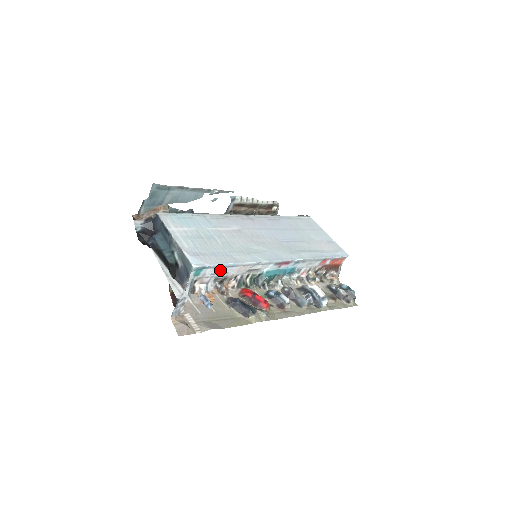
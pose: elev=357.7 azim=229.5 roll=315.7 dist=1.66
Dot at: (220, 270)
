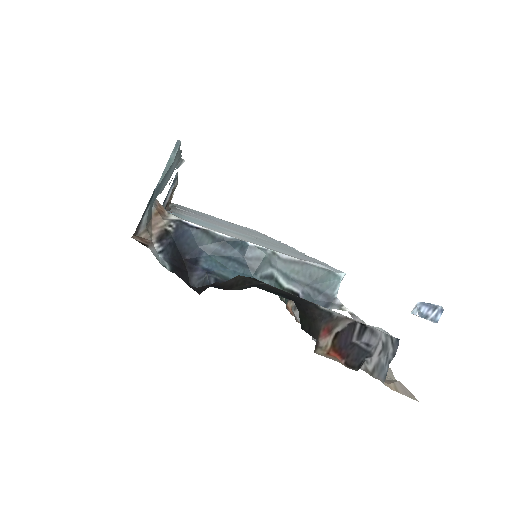
Dot at: occluded
